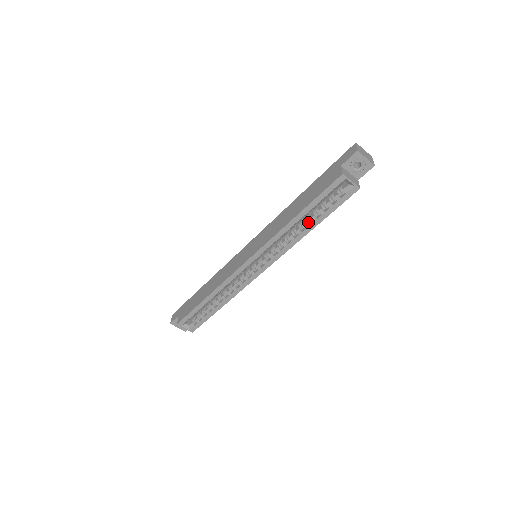
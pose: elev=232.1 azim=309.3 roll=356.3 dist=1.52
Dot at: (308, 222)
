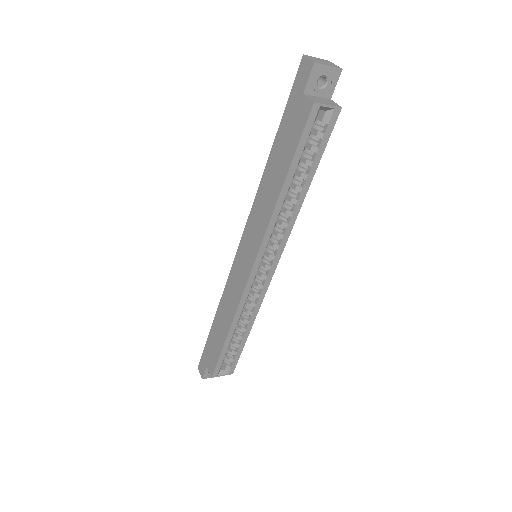
Dot at: (299, 184)
